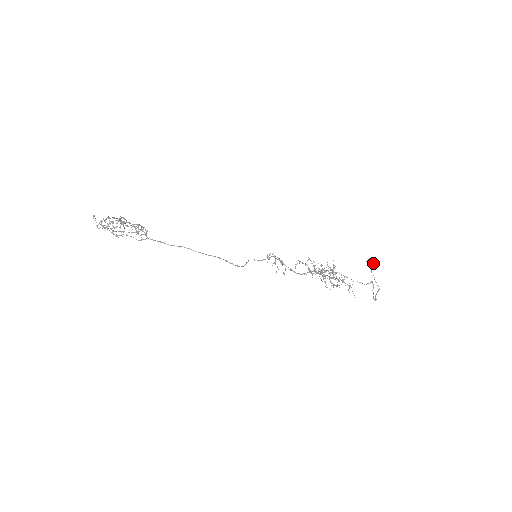
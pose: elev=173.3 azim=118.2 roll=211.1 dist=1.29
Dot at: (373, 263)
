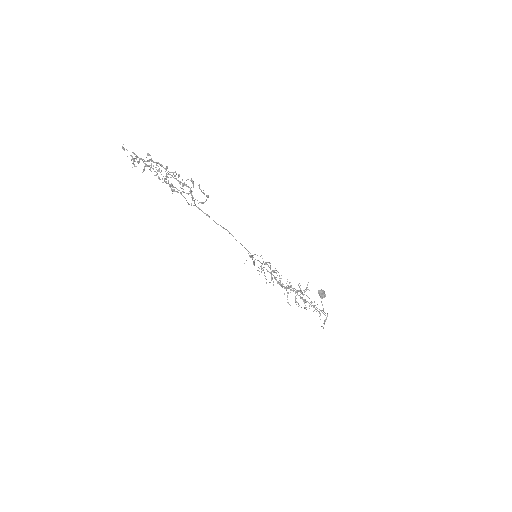
Dot at: (324, 295)
